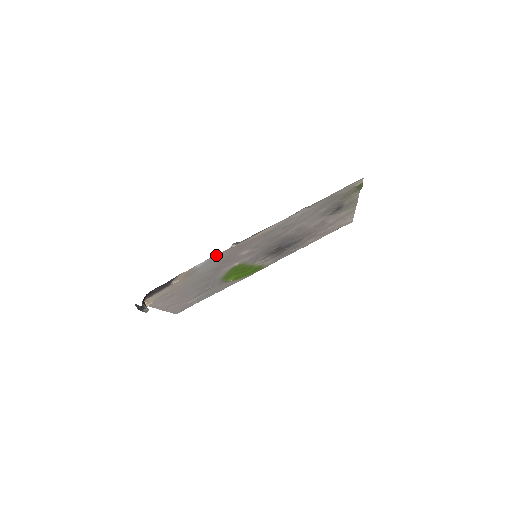
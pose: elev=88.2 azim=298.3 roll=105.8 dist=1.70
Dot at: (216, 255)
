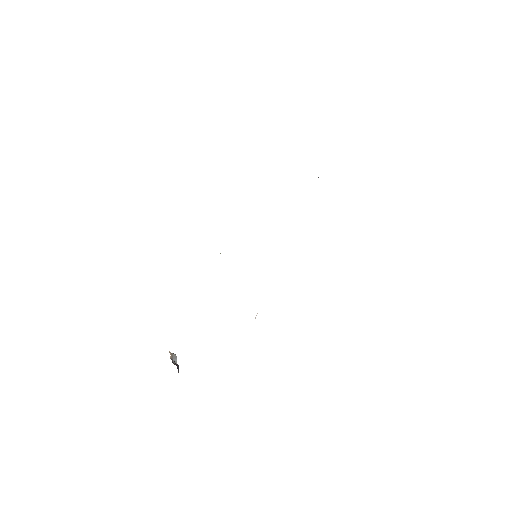
Dot at: occluded
